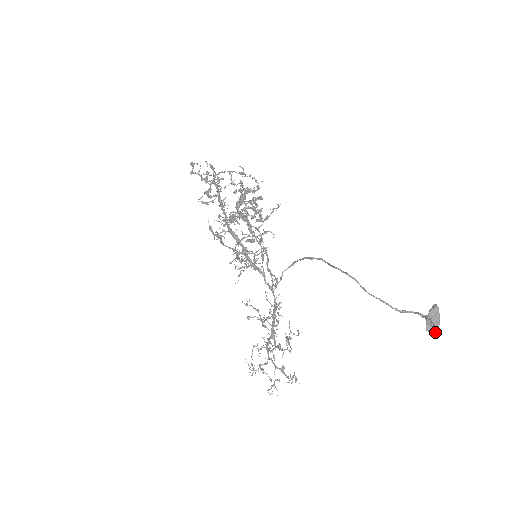
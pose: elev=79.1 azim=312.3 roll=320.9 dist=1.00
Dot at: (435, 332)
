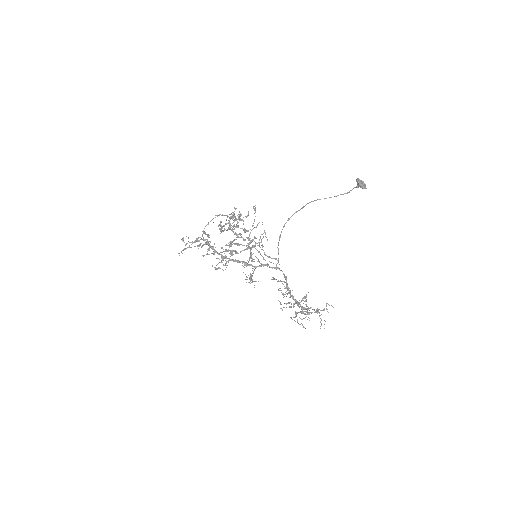
Dot at: (366, 188)
